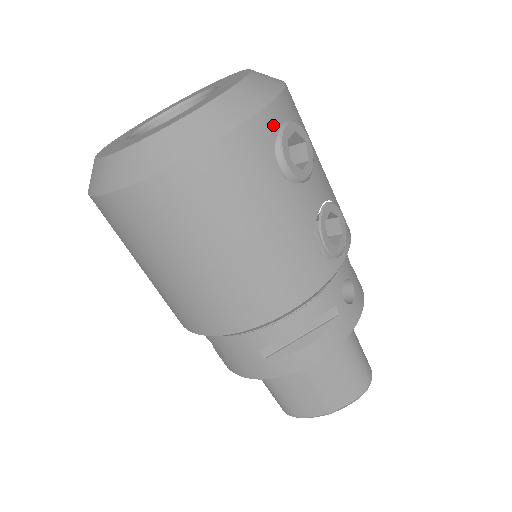
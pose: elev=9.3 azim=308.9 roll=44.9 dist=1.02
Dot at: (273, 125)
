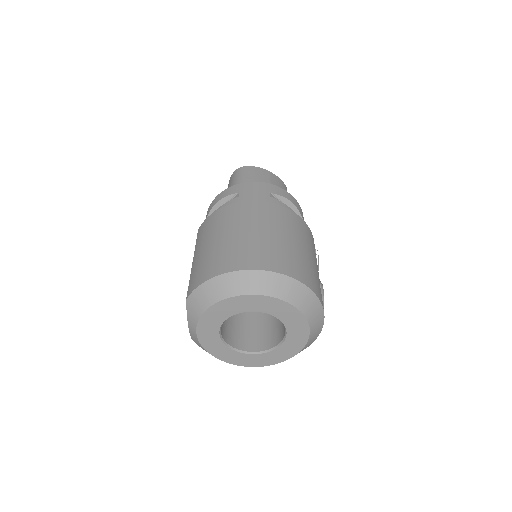
Dot at: occluded
